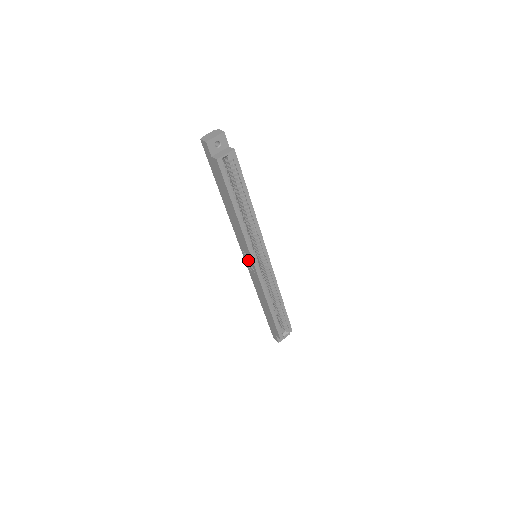
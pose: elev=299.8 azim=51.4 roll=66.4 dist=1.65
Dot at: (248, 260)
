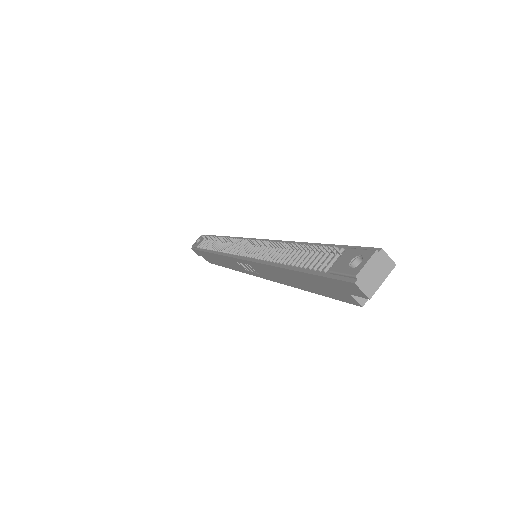
Dot at: (247, 266)
